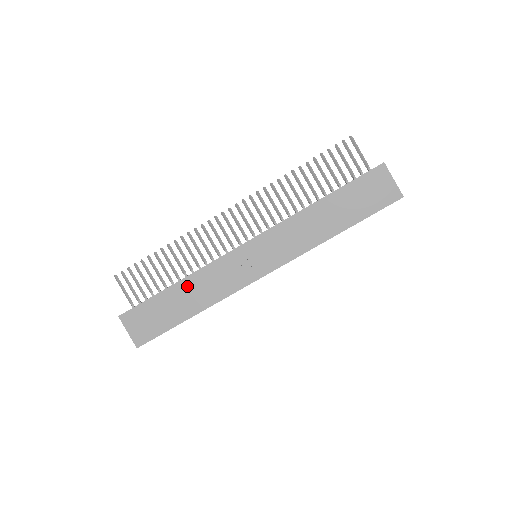
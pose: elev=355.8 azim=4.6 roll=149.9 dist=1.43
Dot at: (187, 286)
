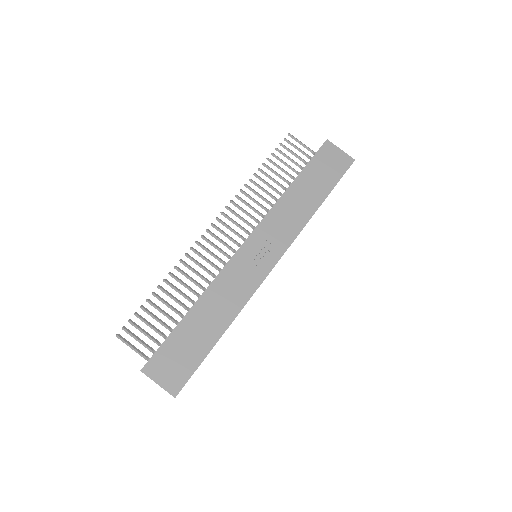
Dot at: (204, 306)
